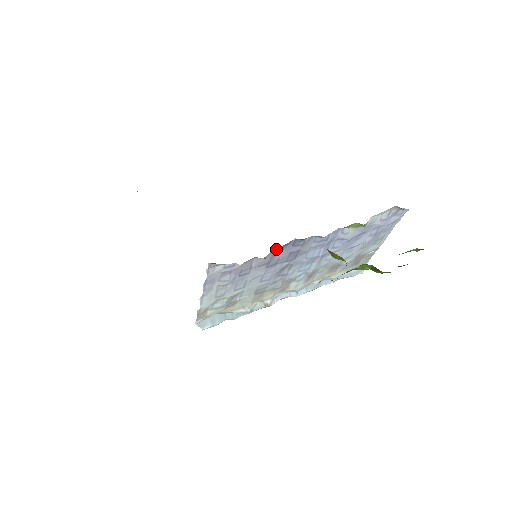
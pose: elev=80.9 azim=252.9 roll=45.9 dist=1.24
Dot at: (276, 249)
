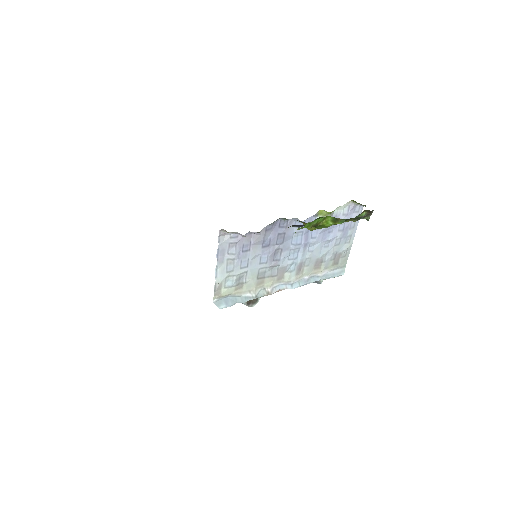
Dot at: (267, 227)
